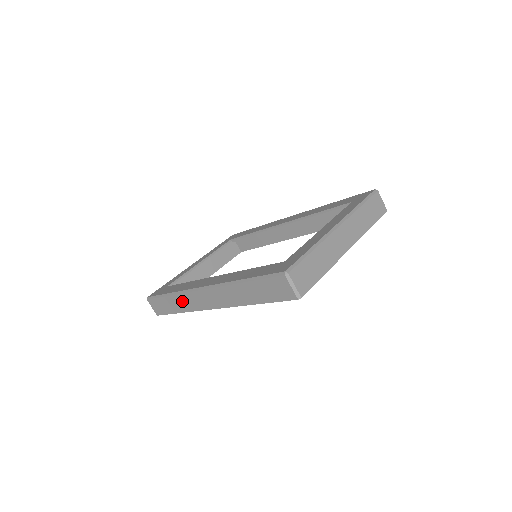
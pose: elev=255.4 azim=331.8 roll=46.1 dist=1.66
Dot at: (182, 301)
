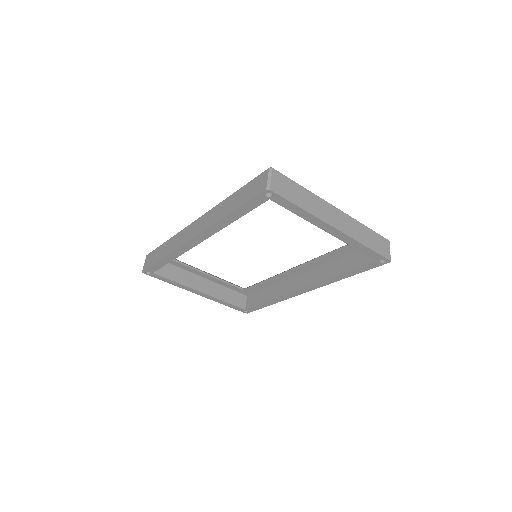
Dot at: (173, 242)
